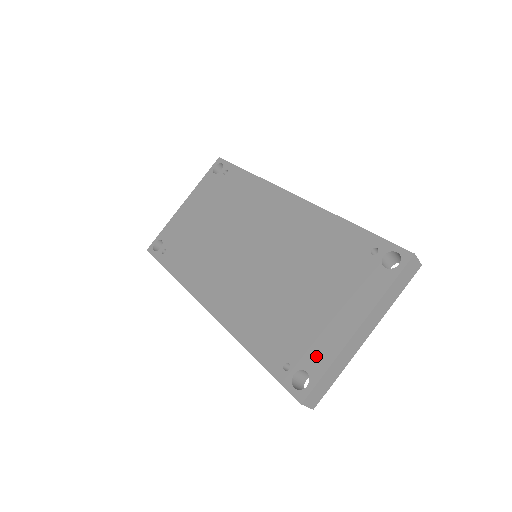
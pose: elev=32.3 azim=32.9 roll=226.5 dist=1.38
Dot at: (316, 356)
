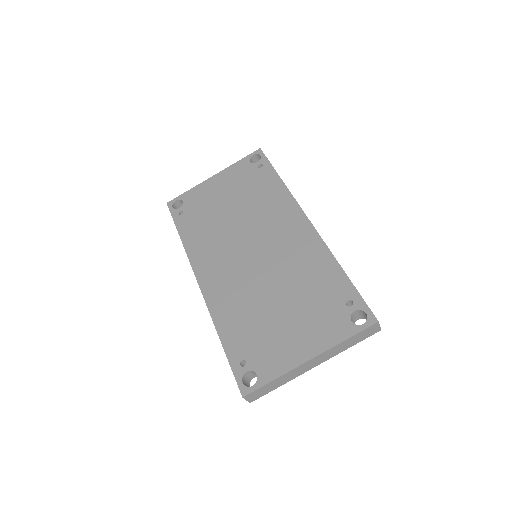
Dot at: (269, 366)
